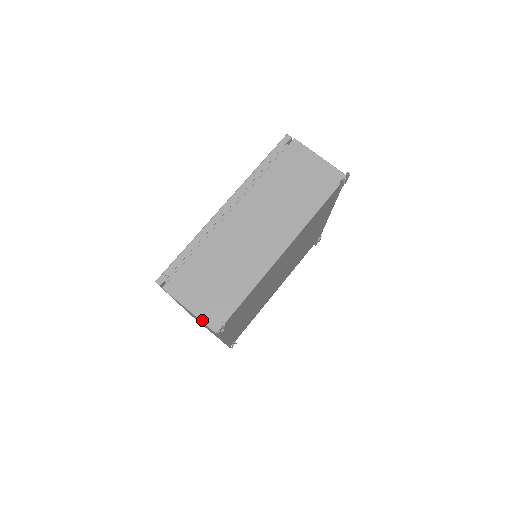
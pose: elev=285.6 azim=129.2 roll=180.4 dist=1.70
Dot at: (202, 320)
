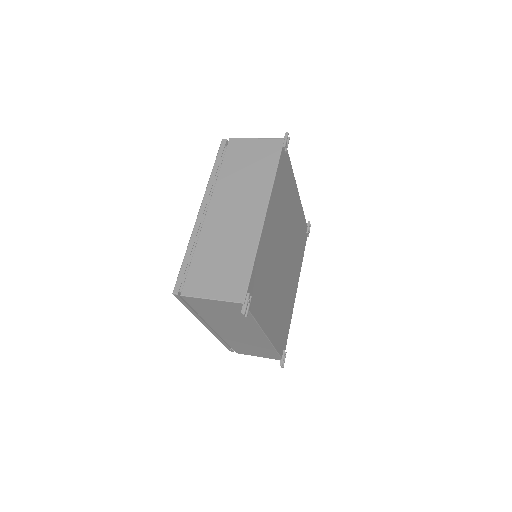
Dot at: (269, 139)
